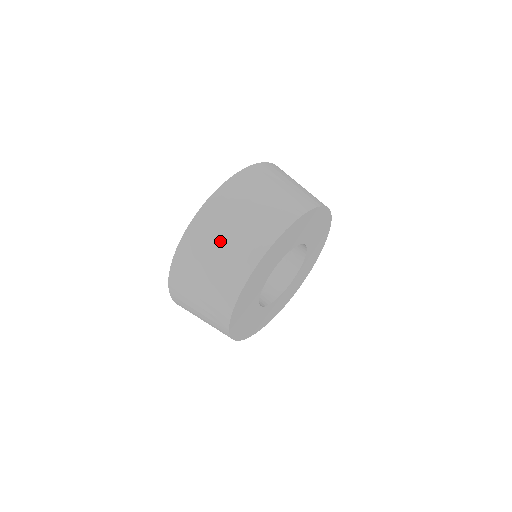
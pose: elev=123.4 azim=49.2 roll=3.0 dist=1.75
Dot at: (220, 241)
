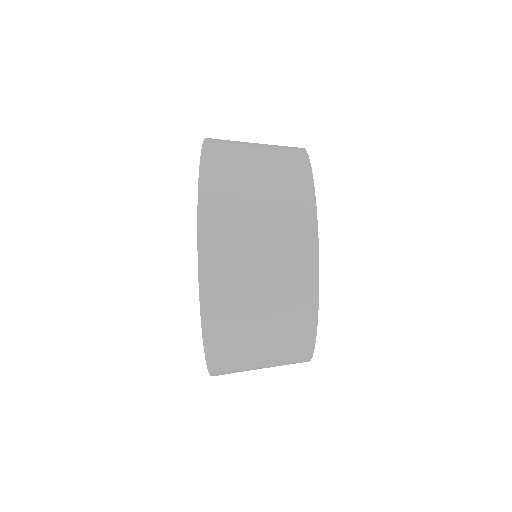
Dot at: (256, 367)
